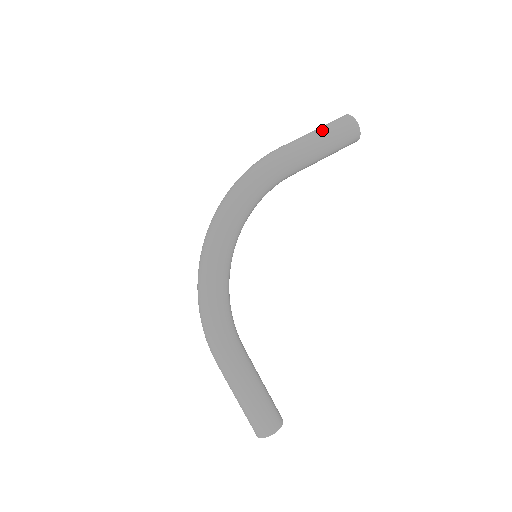
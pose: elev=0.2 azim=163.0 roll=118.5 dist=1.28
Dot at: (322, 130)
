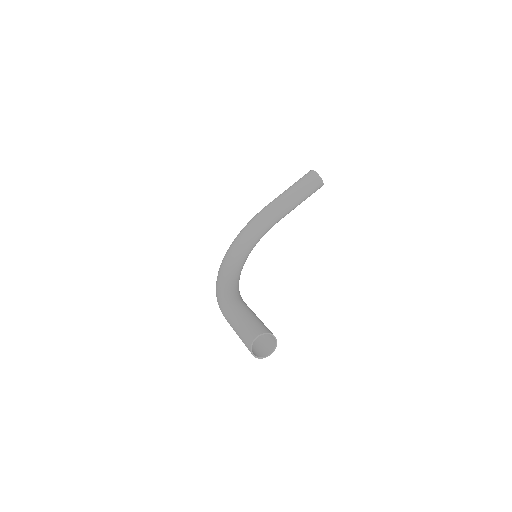
Dot at: occluded
